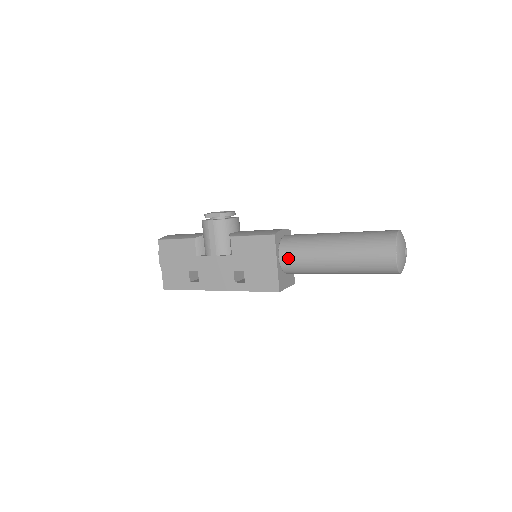
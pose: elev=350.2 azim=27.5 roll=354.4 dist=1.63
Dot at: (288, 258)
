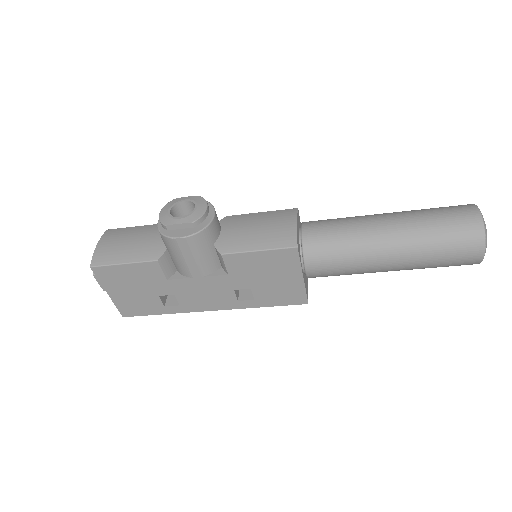
Dot at: (320, 270)
